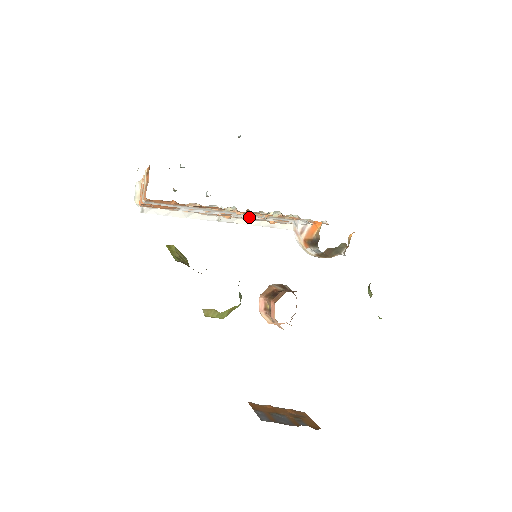
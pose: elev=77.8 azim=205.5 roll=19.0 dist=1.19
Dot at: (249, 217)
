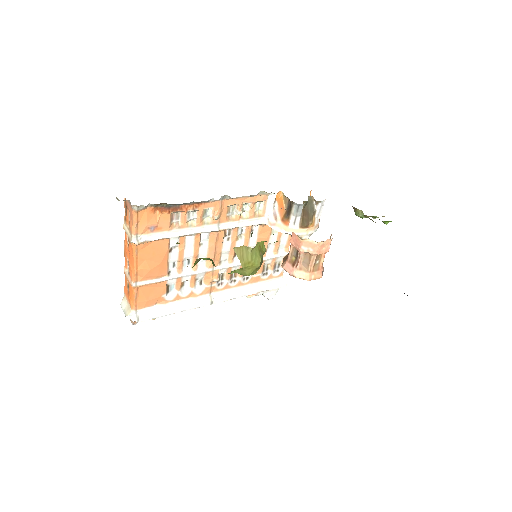
Dot at: (233, 264)
